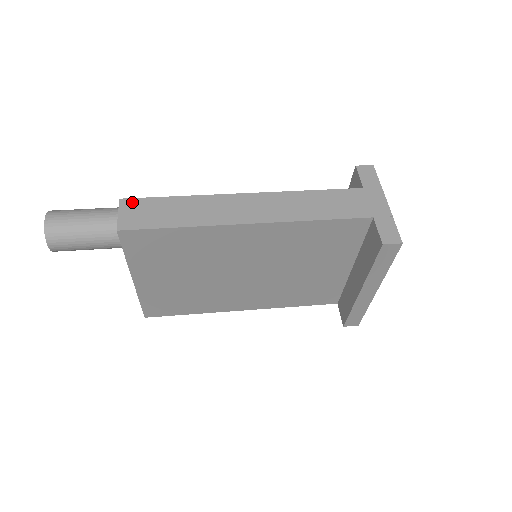
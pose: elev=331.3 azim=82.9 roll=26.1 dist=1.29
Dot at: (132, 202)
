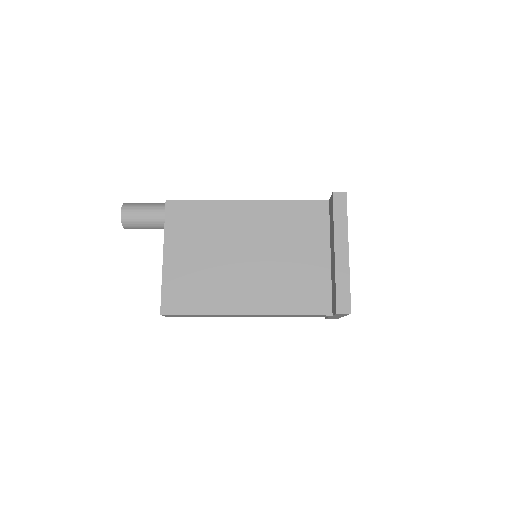
Dot at: occluded
